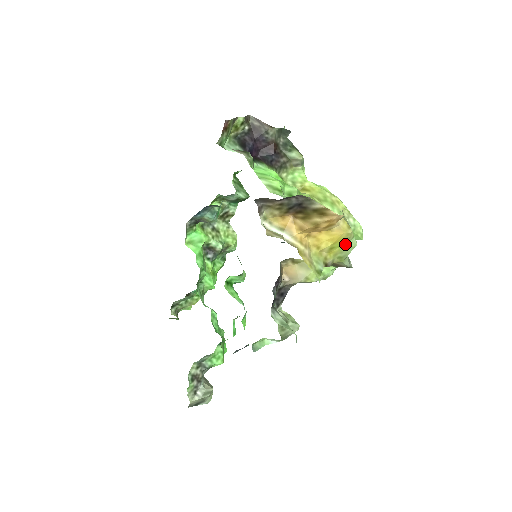
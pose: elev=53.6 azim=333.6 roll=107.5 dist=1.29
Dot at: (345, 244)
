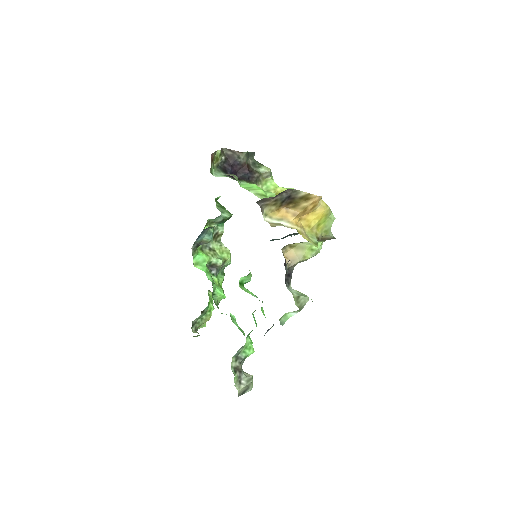
Dot at: (327, 219)
